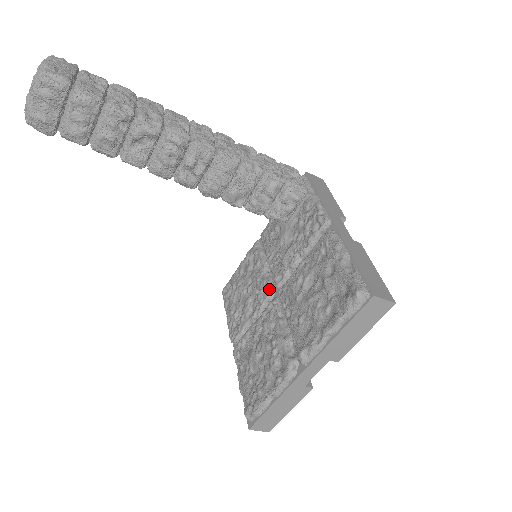
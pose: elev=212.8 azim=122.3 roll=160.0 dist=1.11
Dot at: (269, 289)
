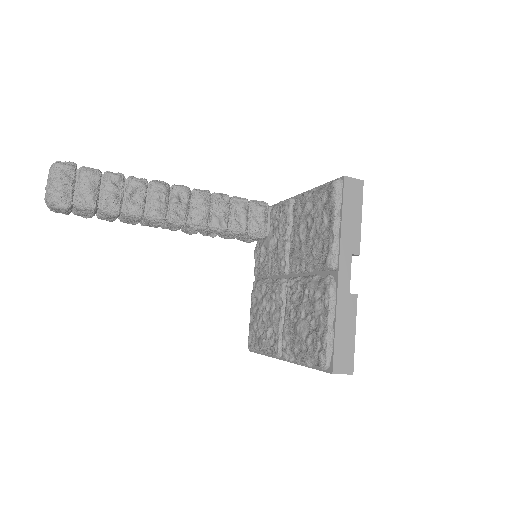
Dot at: (281, 282)
